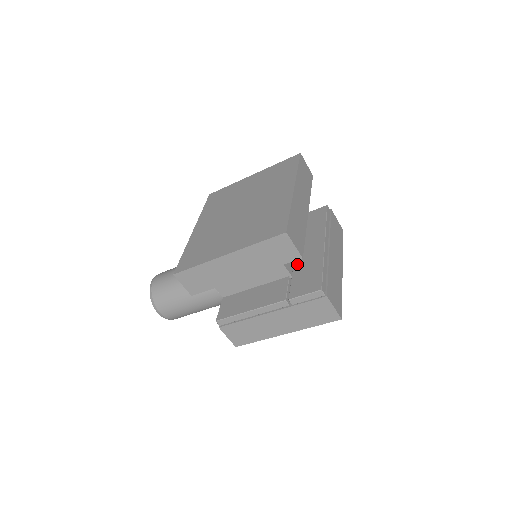
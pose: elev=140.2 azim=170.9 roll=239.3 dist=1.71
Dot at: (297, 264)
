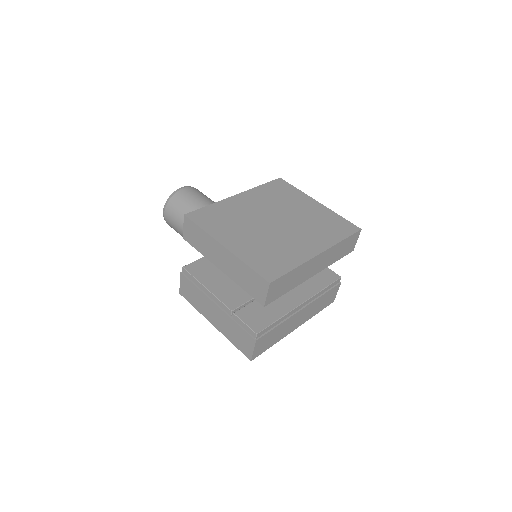
Dot at: occluded
